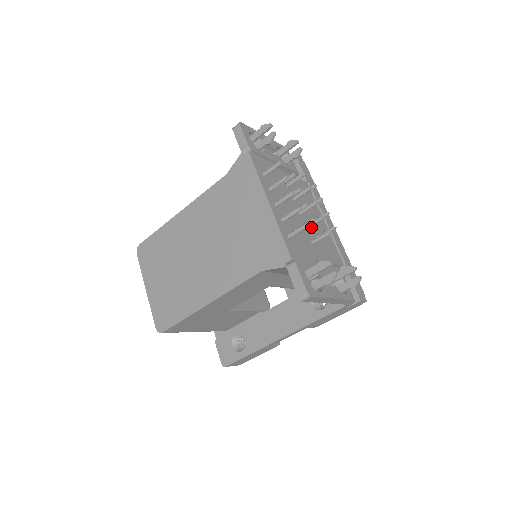
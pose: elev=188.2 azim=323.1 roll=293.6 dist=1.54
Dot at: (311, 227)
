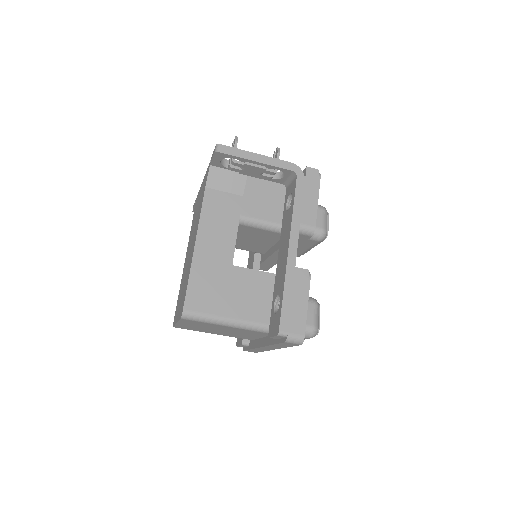
Dot at: occluded
